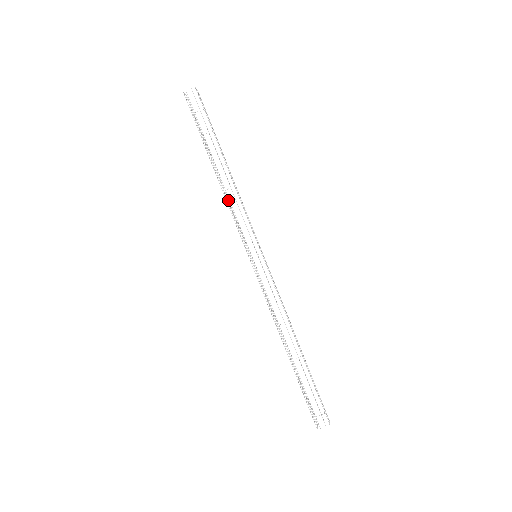
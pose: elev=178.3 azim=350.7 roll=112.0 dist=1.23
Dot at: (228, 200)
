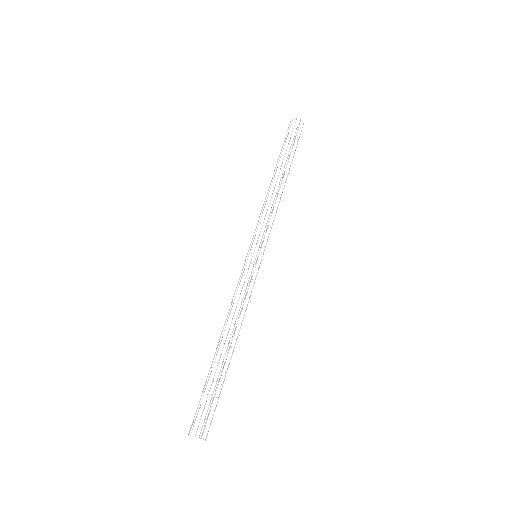
Dot at: occluded
